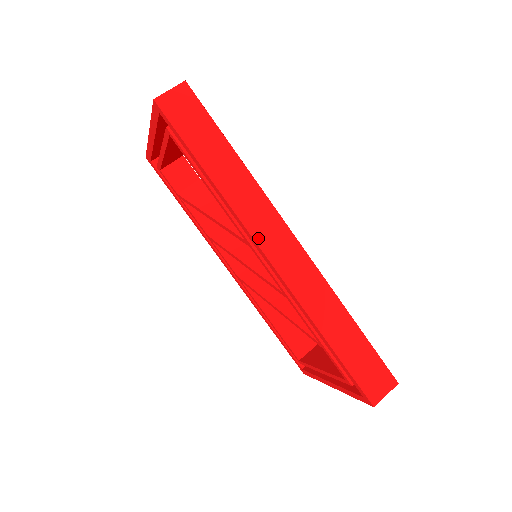
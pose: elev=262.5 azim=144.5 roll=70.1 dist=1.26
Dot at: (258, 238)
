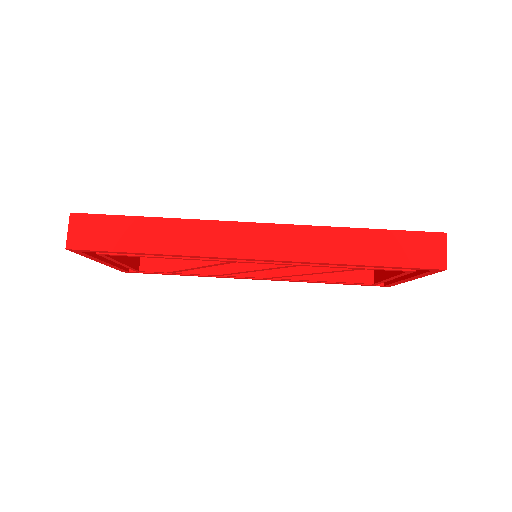
Dot at: (231, 254)
